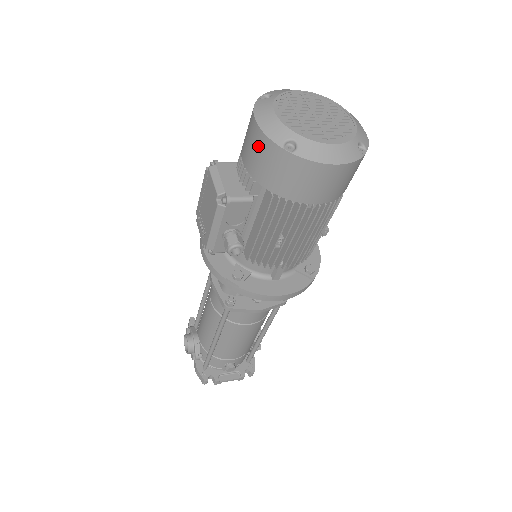
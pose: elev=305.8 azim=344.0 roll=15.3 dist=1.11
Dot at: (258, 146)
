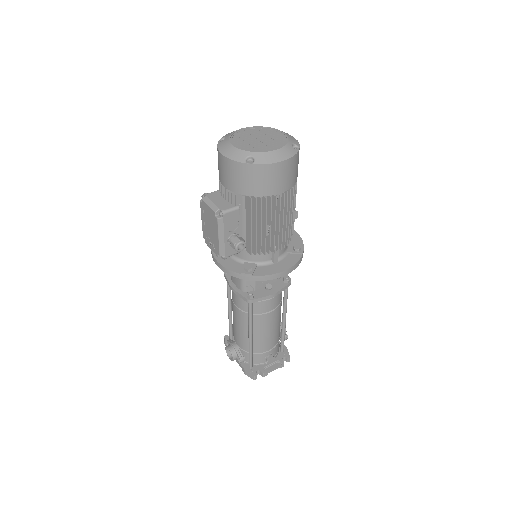
Dot at: (230, 169)
